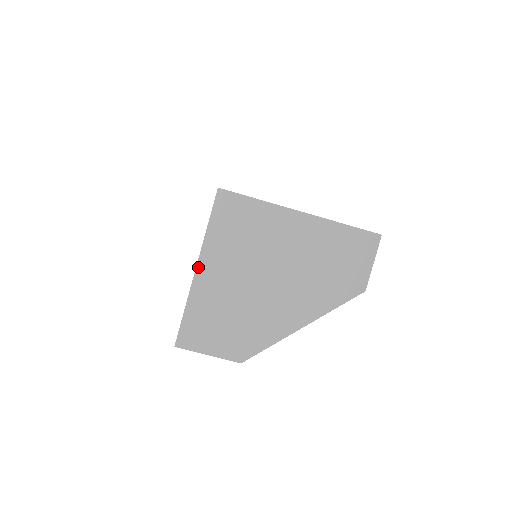
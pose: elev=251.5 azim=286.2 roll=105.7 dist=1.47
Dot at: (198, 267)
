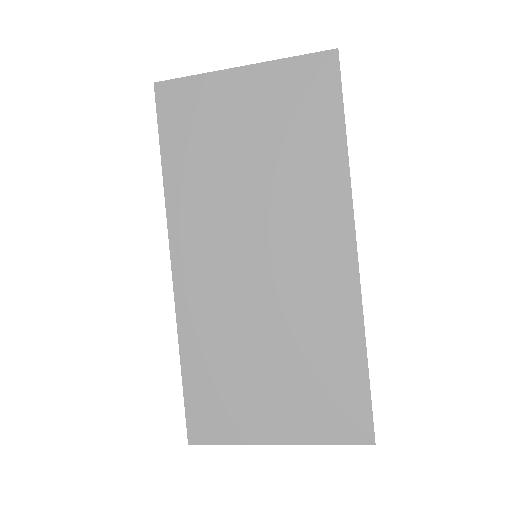
Dot at: occluded
